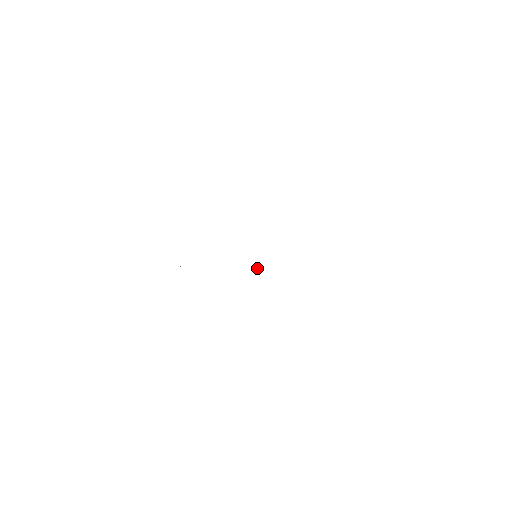
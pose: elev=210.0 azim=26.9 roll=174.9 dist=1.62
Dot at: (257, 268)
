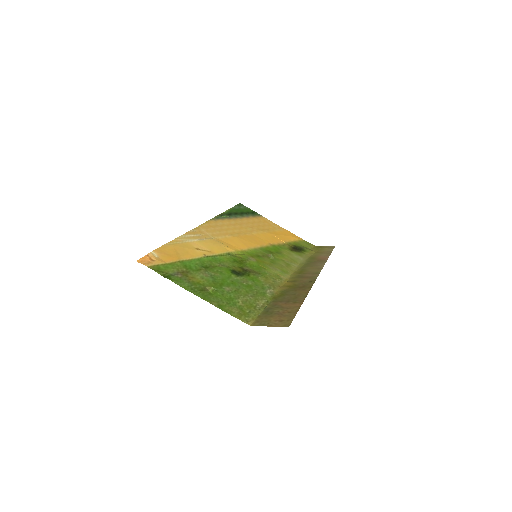
Dot at: (270, 257)
